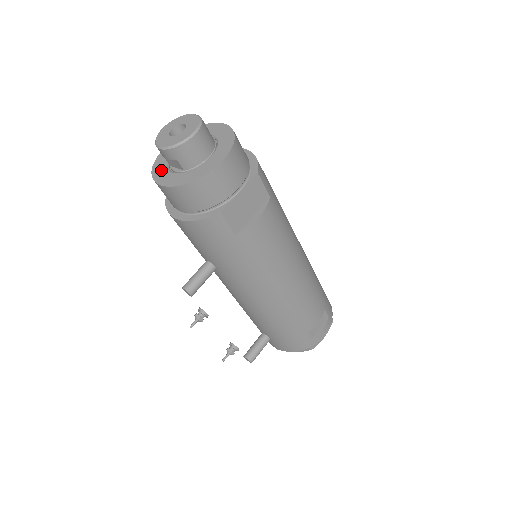
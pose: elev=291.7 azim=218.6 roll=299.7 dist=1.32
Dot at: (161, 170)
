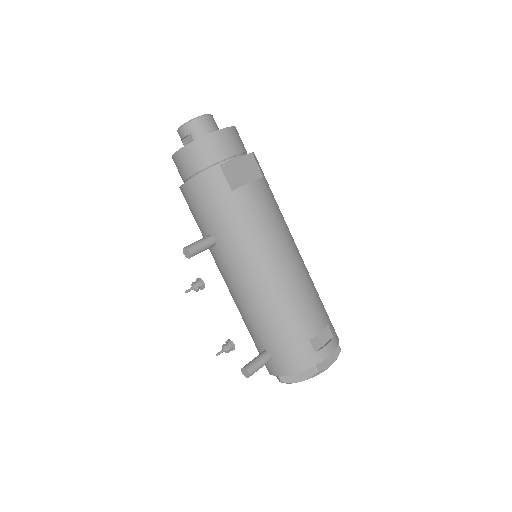
Dot at: occluded
